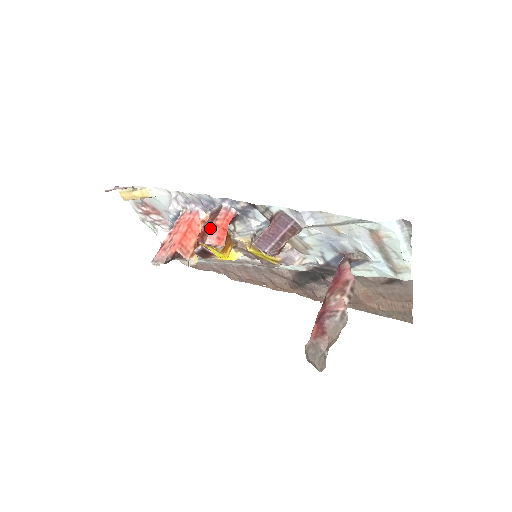
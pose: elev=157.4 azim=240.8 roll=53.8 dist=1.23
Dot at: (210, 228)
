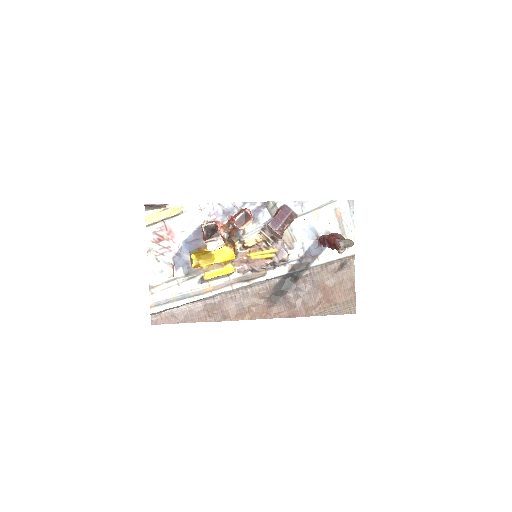
Dot at: occluded
